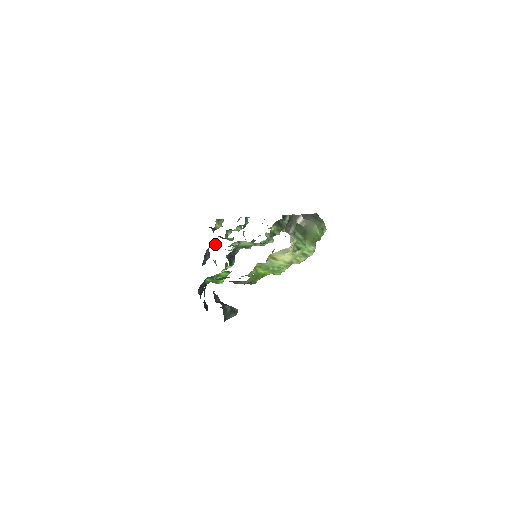
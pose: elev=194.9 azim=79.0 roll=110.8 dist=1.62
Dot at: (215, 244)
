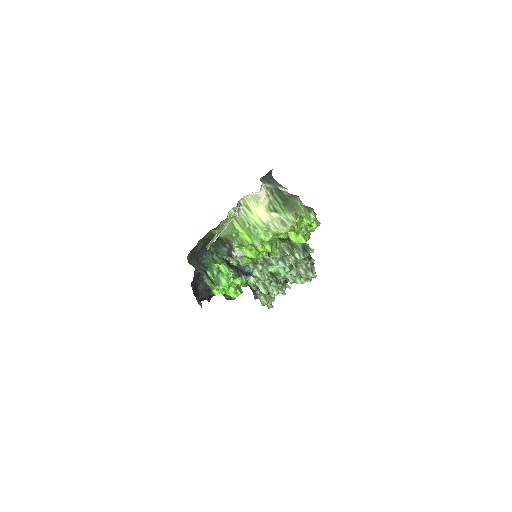
Dot at: occluded
